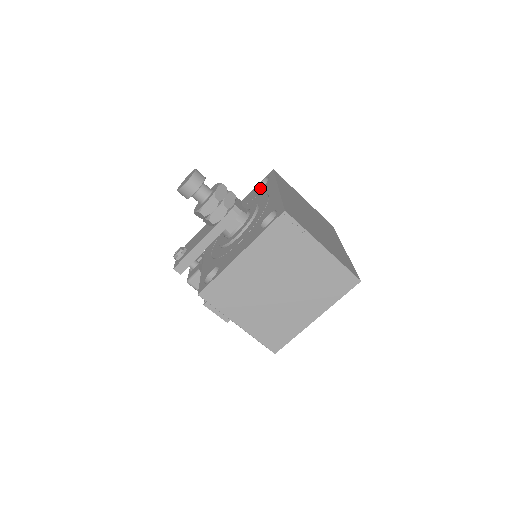
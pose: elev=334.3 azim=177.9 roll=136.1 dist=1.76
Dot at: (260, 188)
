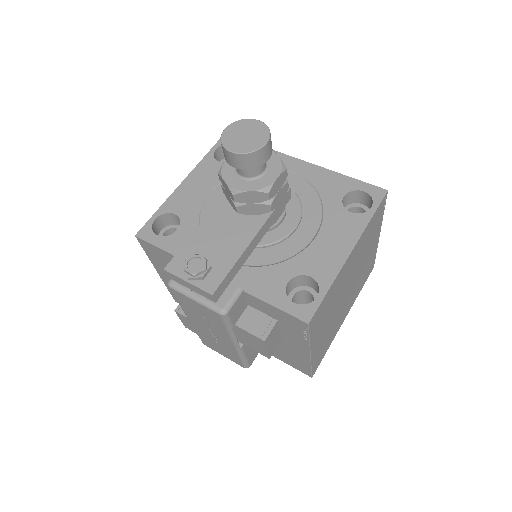
Dot at: (215, 159)
